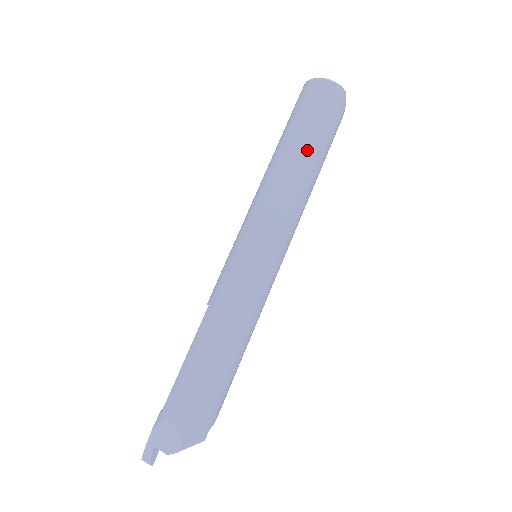
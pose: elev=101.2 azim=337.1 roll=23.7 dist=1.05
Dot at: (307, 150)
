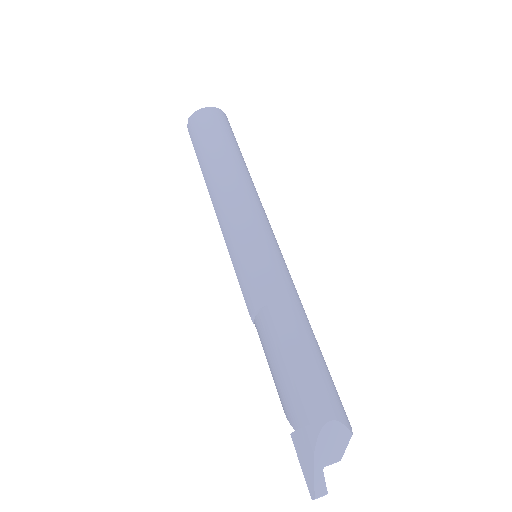
Dot at: (242, 159)
